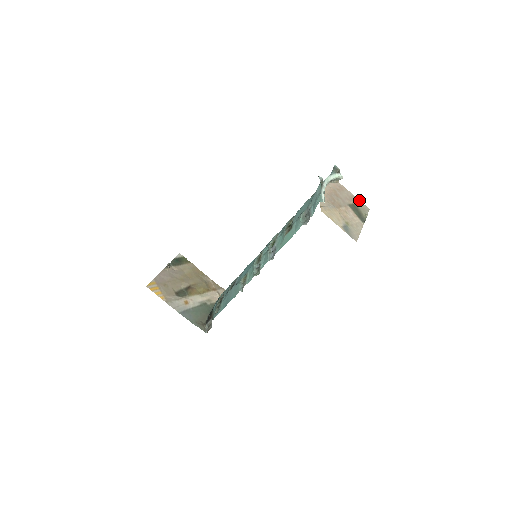
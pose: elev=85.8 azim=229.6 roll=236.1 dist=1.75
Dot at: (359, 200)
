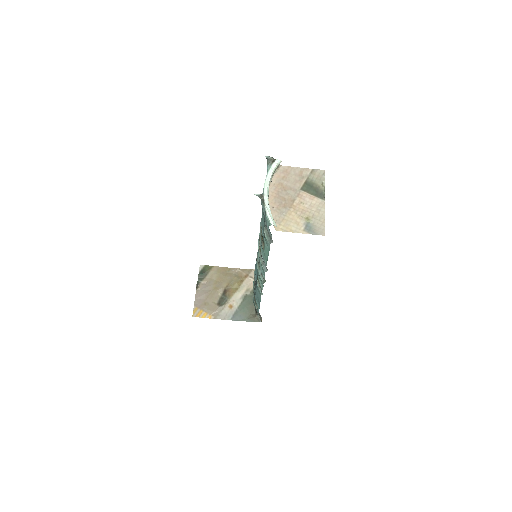
Dot at: (310, 169)
